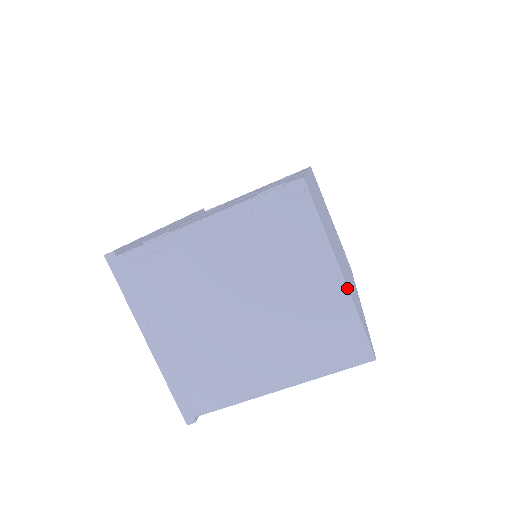
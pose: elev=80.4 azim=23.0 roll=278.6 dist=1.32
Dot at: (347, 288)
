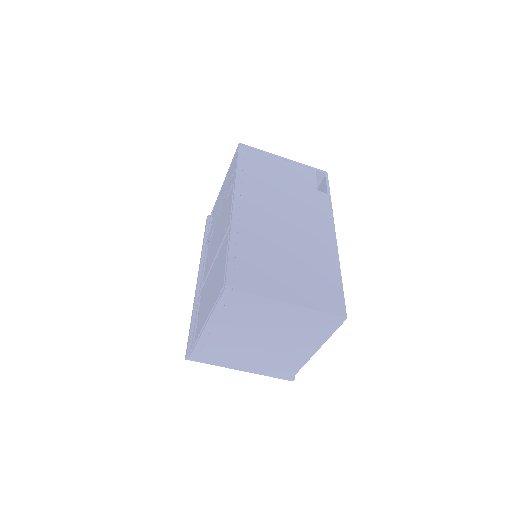
Dot at: (299, 307)
